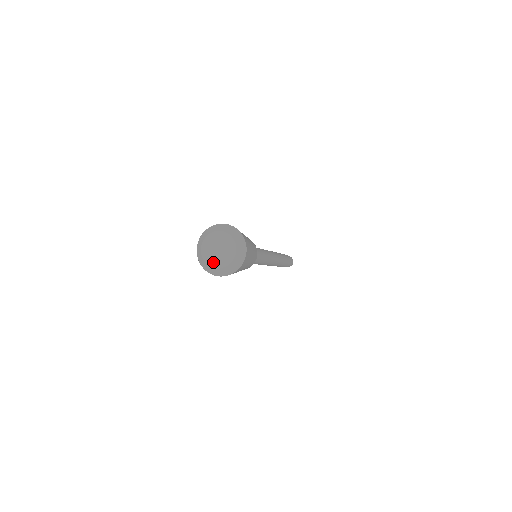
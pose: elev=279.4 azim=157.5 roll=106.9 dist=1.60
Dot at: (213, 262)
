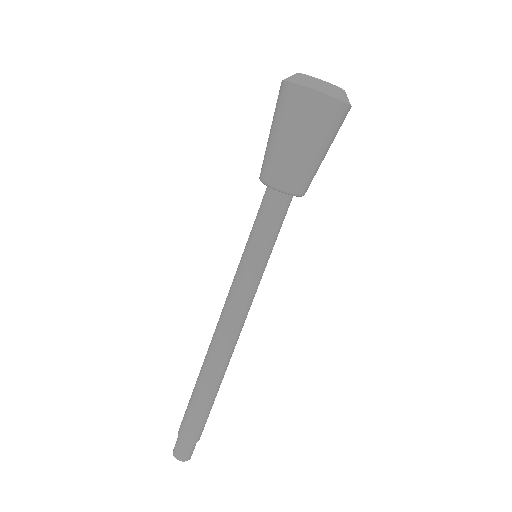
Dot at: (320, 80)
